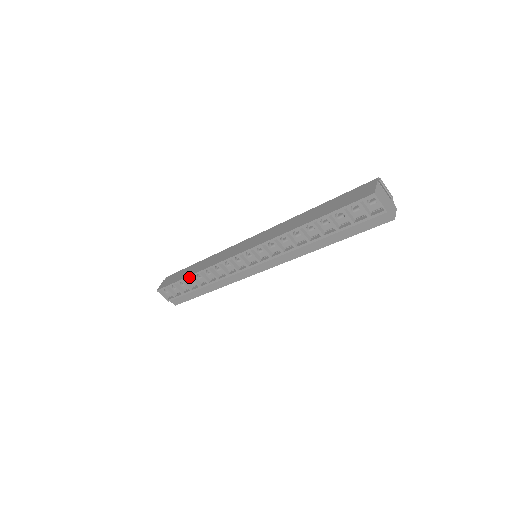
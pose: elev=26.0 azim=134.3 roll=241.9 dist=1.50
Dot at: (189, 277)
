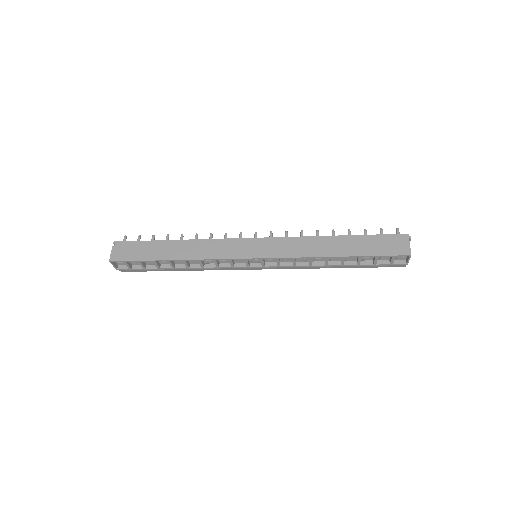
Dot at: (168, 261)
